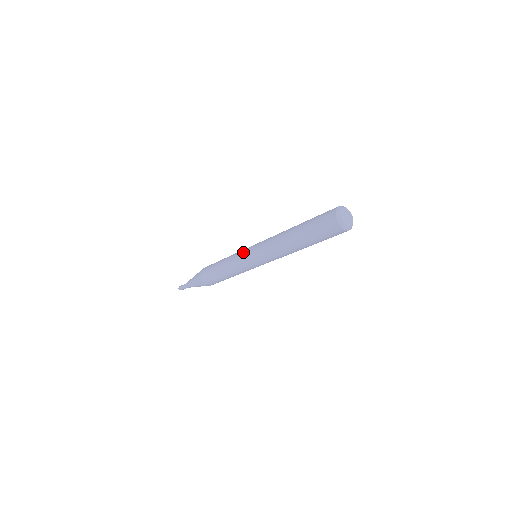
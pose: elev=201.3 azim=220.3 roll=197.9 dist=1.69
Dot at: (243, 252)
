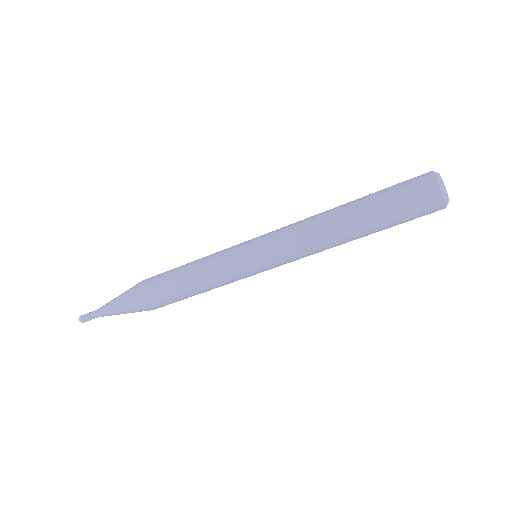
Dot at: occluded
